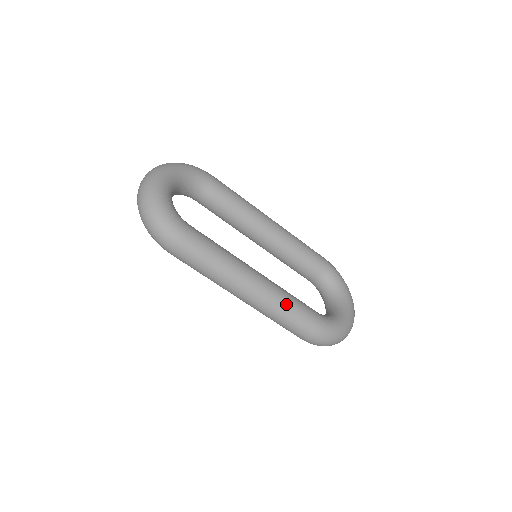
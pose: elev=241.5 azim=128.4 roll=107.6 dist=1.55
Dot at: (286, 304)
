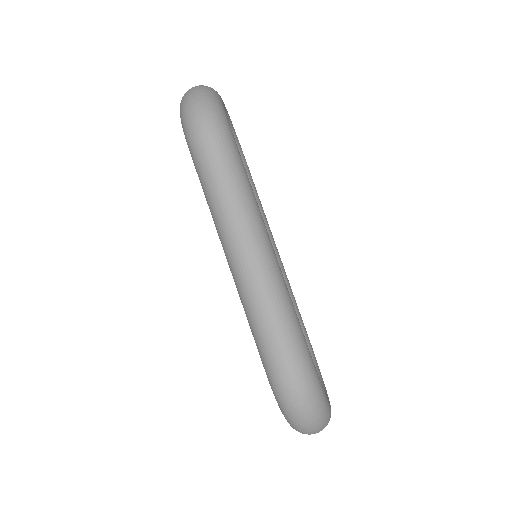
Dot at: (288, 301)
